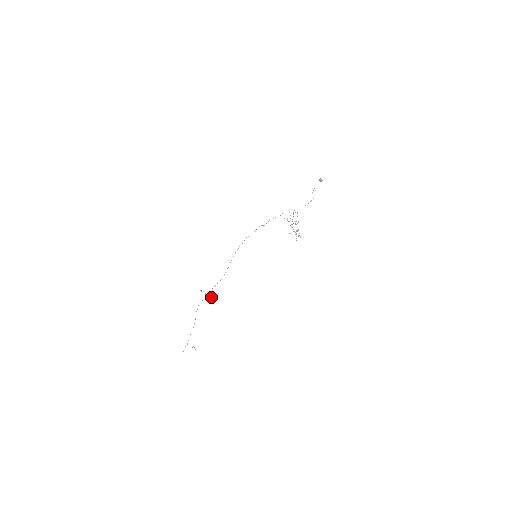
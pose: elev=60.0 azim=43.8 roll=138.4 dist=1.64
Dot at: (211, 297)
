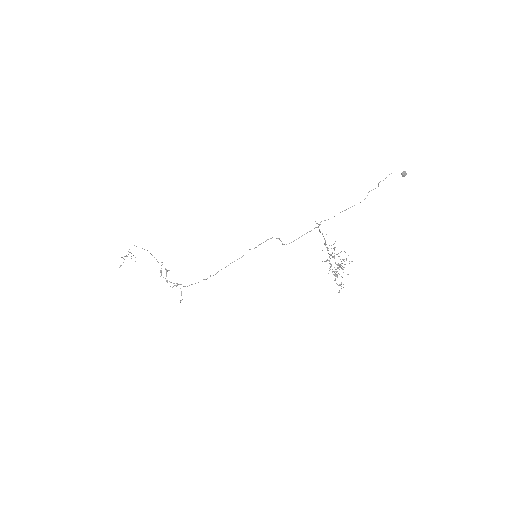
Dot at: (180, 301)
